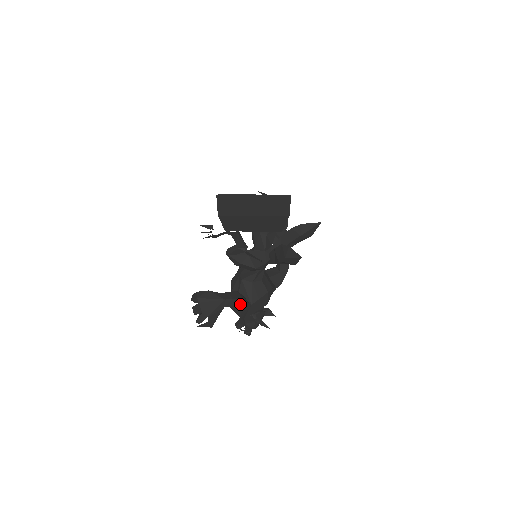
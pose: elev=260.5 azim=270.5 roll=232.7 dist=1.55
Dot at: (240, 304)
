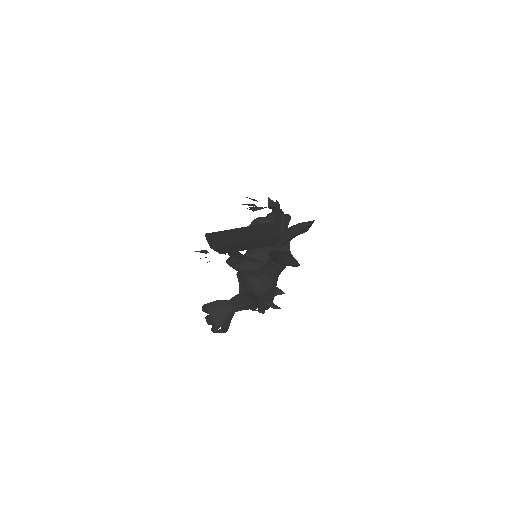
Dot at: (249, 304)
